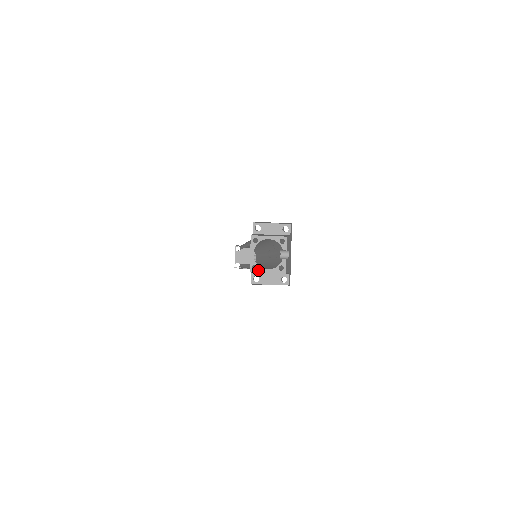
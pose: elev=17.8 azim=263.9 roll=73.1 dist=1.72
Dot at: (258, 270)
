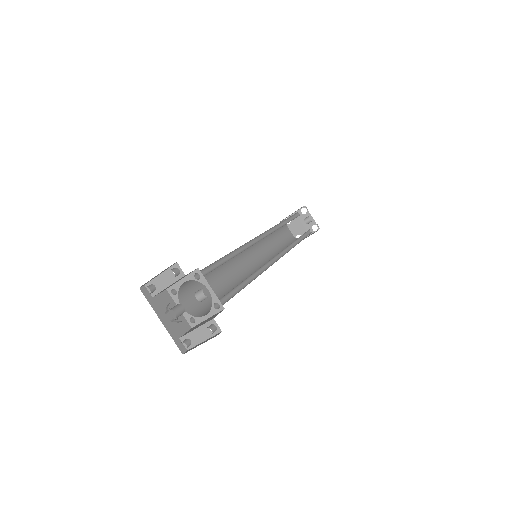
Dot at: (197, 321)
